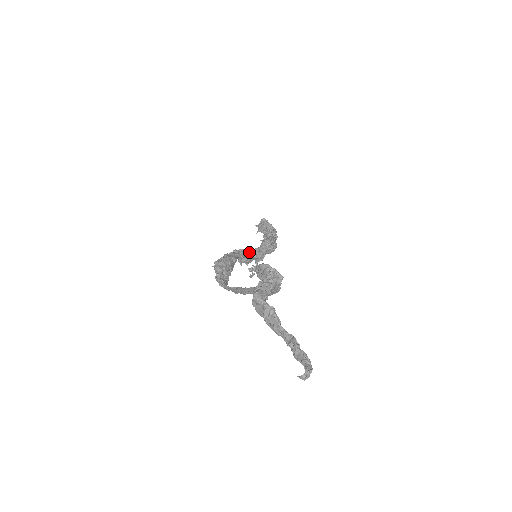
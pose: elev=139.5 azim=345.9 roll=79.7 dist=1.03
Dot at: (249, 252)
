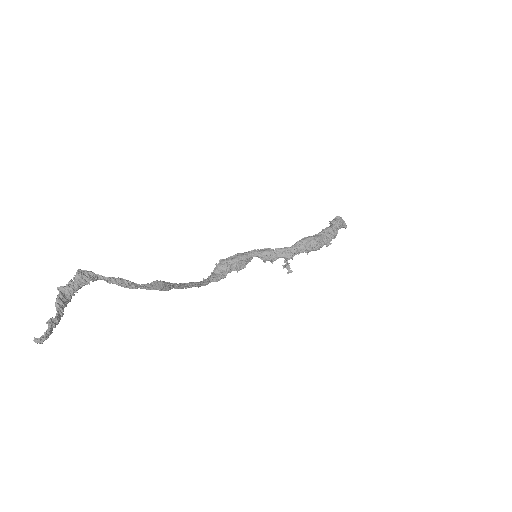
Dot at: (269, 251)
